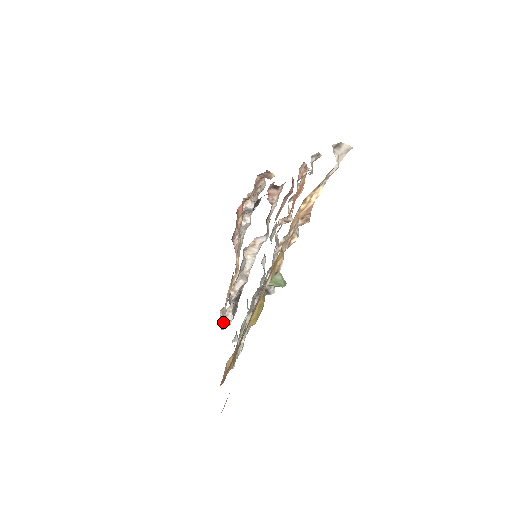
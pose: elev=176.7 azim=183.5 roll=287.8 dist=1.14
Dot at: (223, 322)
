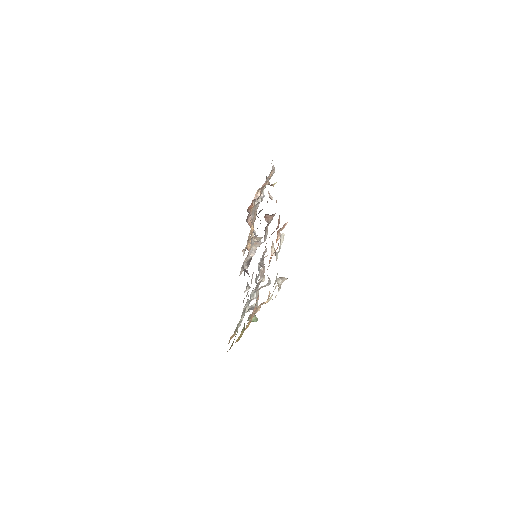
Dot at: (241, 271)
